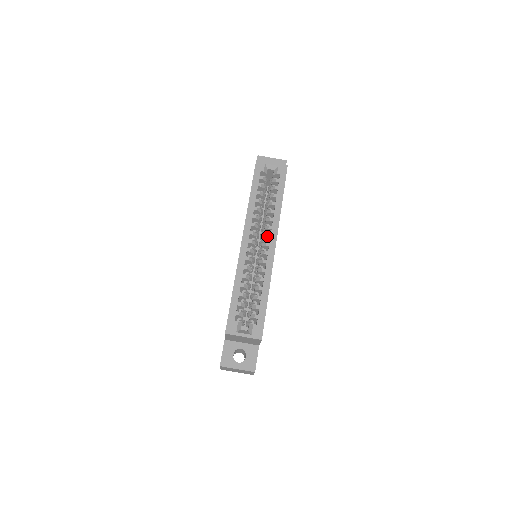
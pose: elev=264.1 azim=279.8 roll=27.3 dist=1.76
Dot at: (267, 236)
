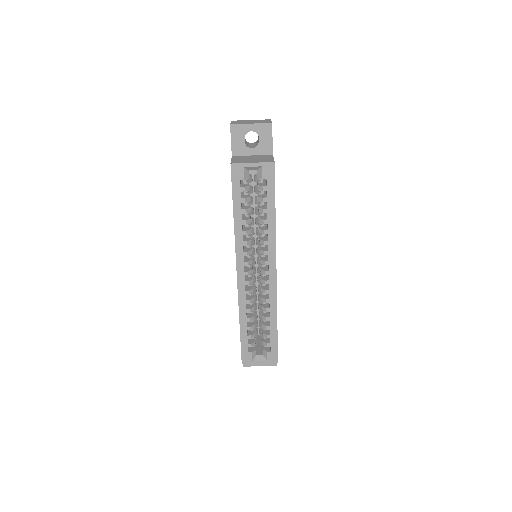
Dot at: (264, 264)
